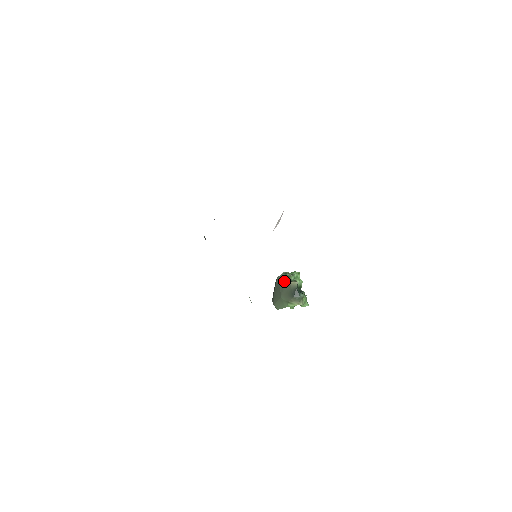
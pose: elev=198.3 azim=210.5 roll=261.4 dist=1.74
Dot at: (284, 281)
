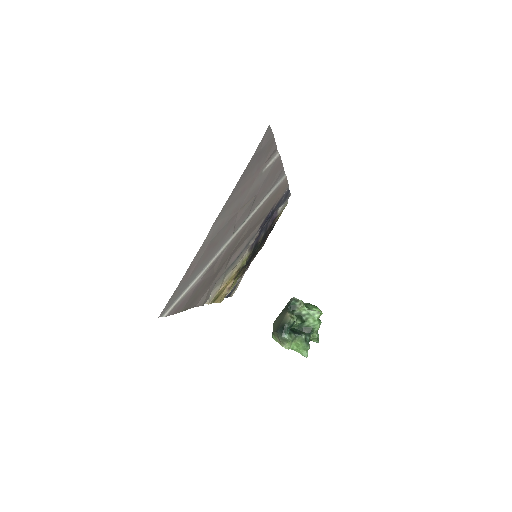
Dot at: (286, 307)
